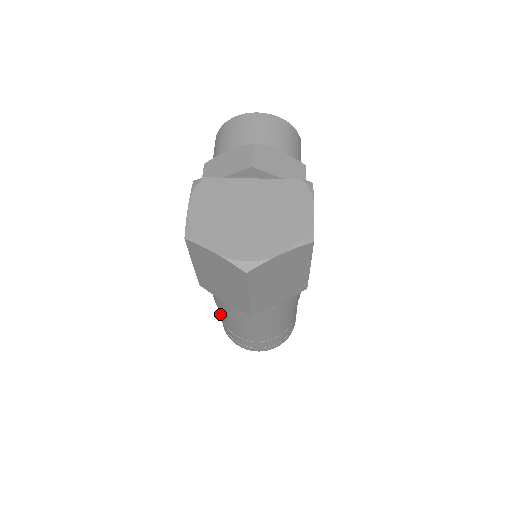
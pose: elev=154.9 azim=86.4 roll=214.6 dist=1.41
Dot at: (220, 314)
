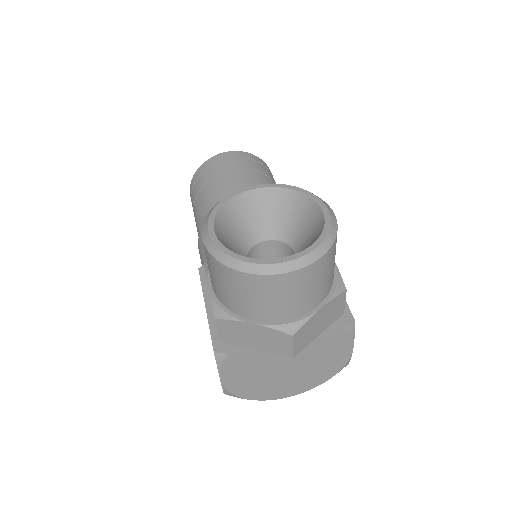
Dot at: occluded
